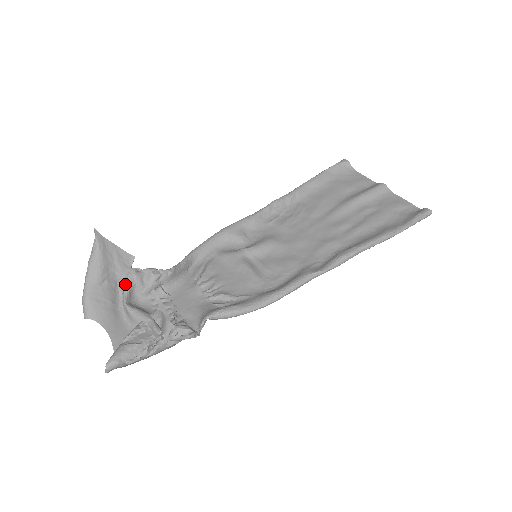
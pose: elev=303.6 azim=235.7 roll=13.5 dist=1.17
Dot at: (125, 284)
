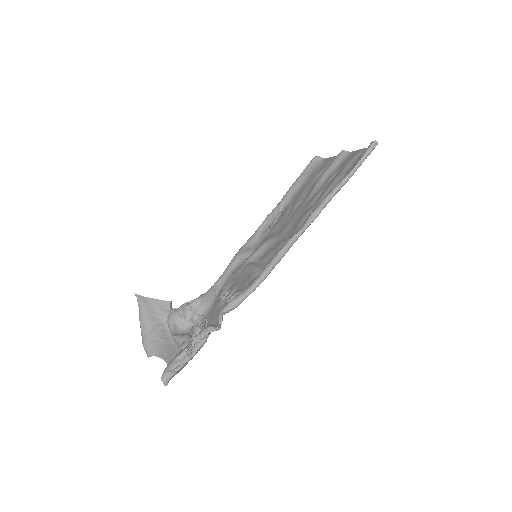
Dot at: (169, 322)
